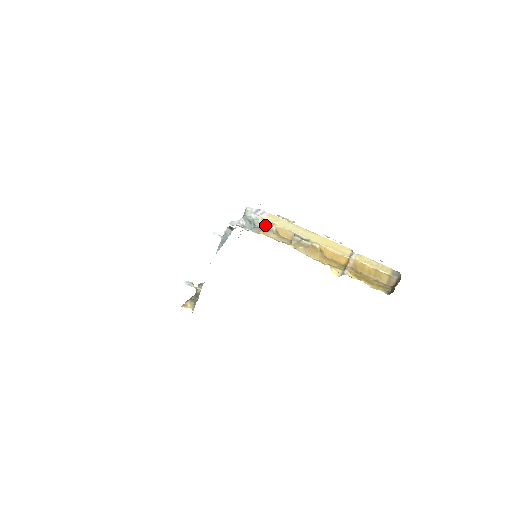
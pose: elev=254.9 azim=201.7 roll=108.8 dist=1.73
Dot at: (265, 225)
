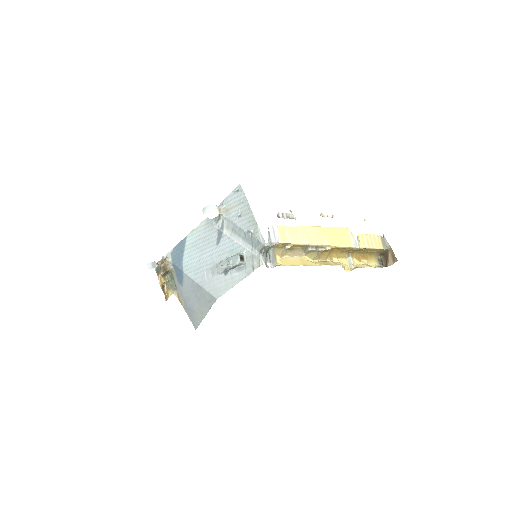
Dot at: (278, 245)
